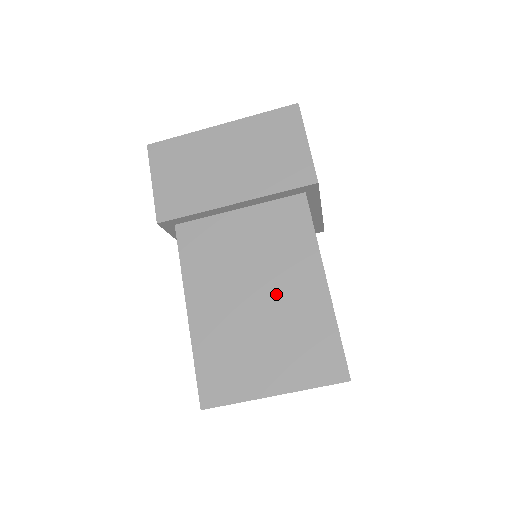
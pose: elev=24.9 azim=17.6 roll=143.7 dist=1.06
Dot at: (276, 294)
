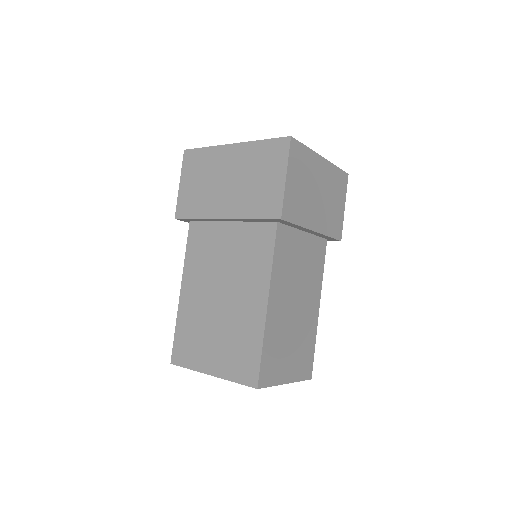
Dot at: (233, 301)
